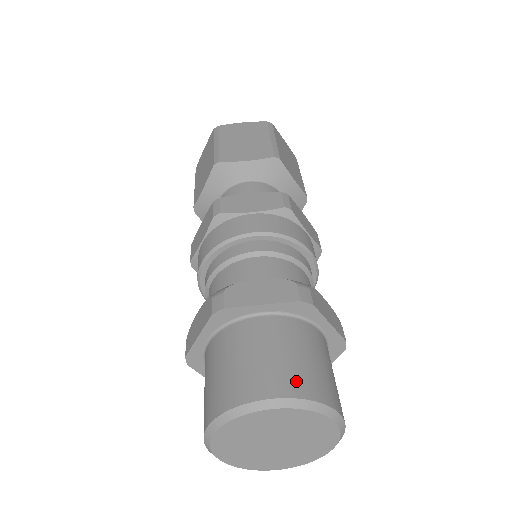
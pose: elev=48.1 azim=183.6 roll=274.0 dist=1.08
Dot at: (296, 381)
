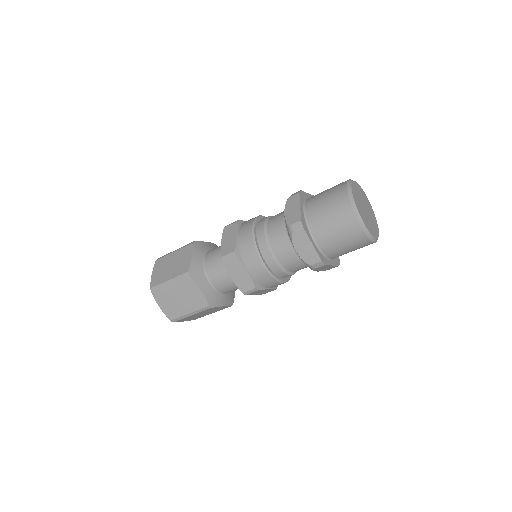
Dot at: occluded
